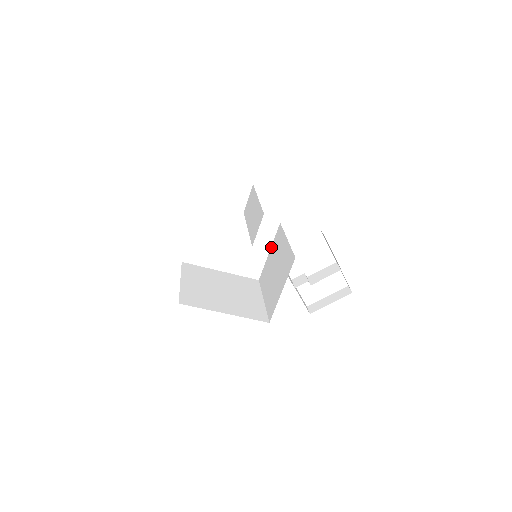
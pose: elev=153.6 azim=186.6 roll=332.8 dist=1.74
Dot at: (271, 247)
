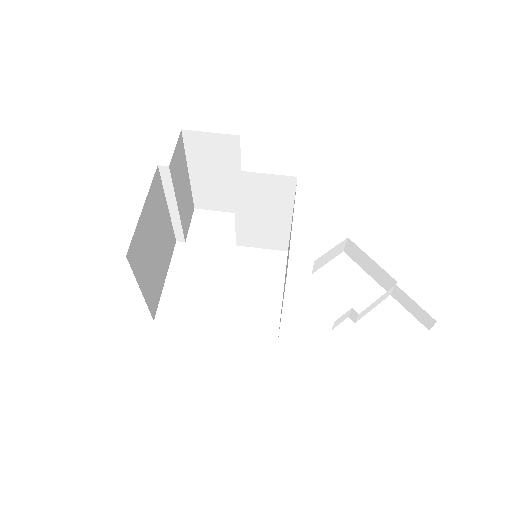
Dot at: occluded
